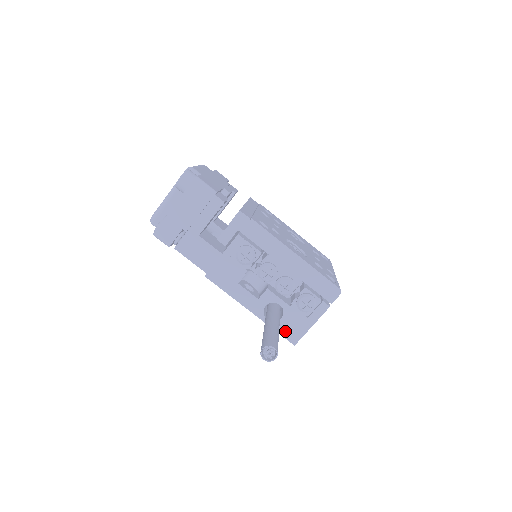
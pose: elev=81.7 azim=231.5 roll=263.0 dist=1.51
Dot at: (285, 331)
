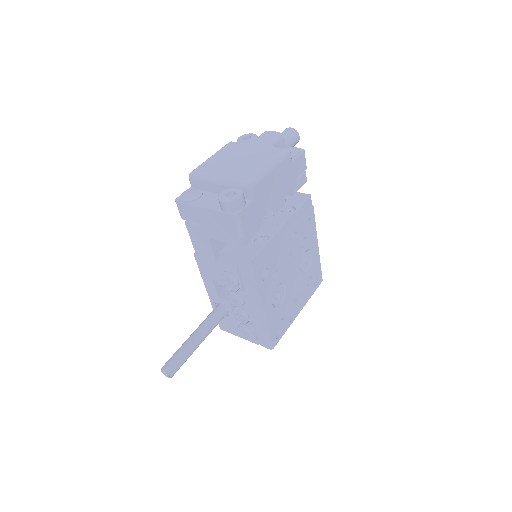
Dot at: (221, 321)
